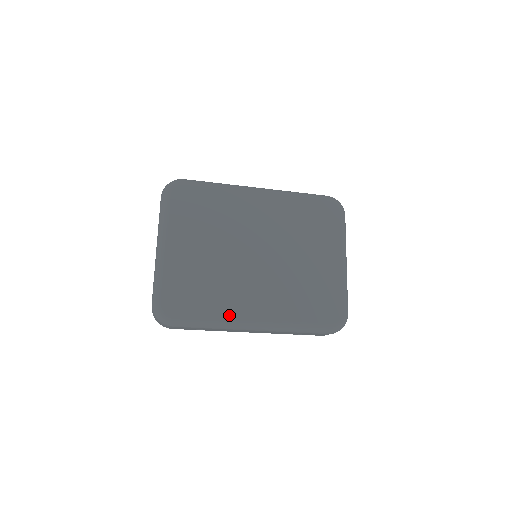
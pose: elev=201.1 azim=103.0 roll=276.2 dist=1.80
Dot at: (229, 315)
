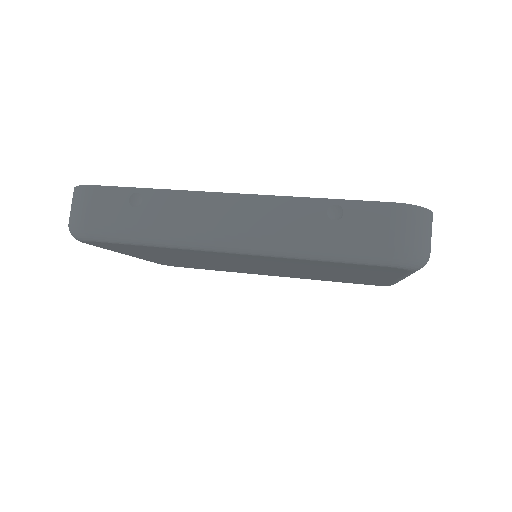
Dot at: (238, 272)
